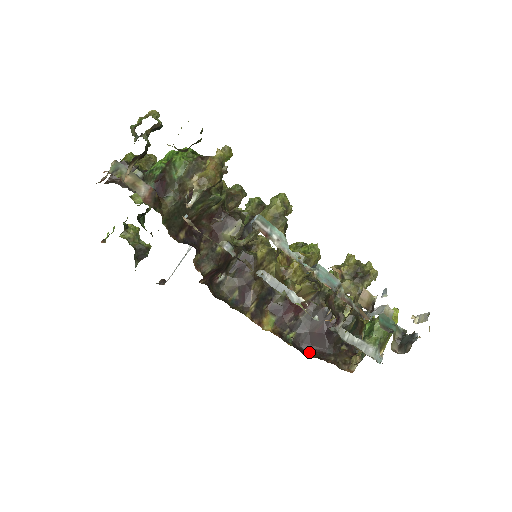
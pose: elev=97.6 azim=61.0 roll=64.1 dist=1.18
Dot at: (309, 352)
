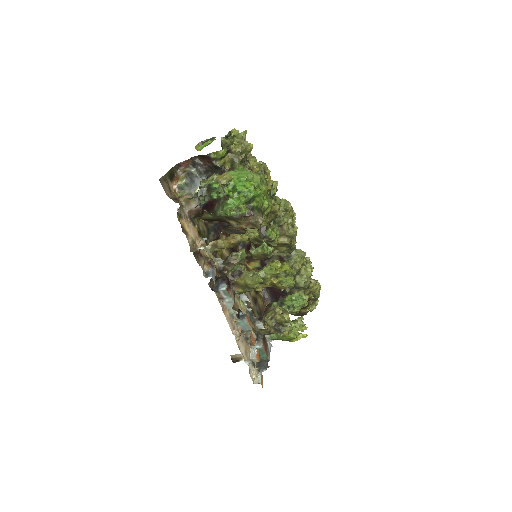
Dot at: (265, 289)
